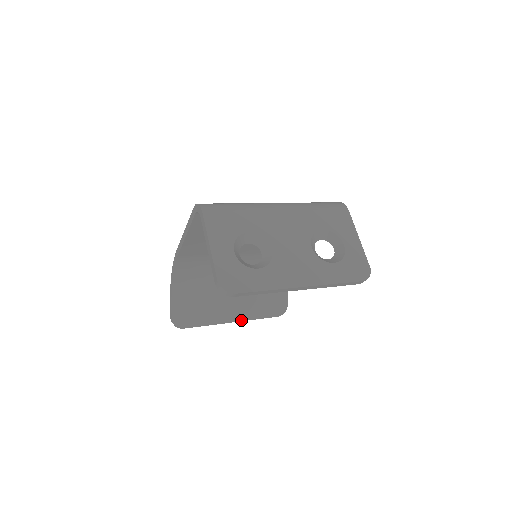
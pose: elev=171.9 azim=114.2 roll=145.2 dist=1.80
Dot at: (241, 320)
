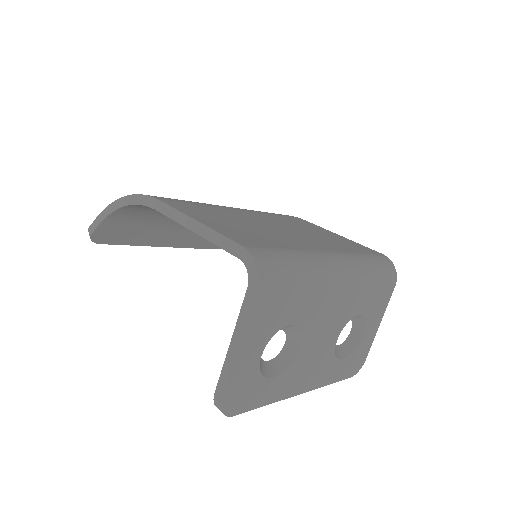
Dot at: (175, 246)
